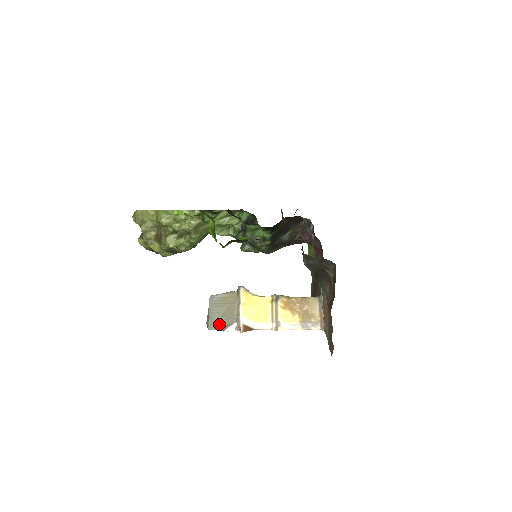
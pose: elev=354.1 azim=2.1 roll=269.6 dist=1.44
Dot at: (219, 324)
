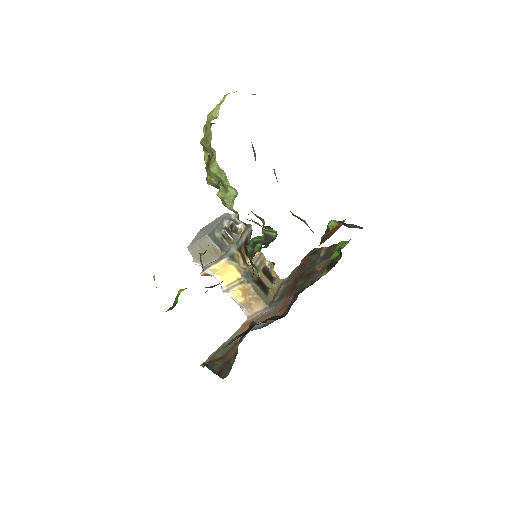
Dot at: (195, 254)
